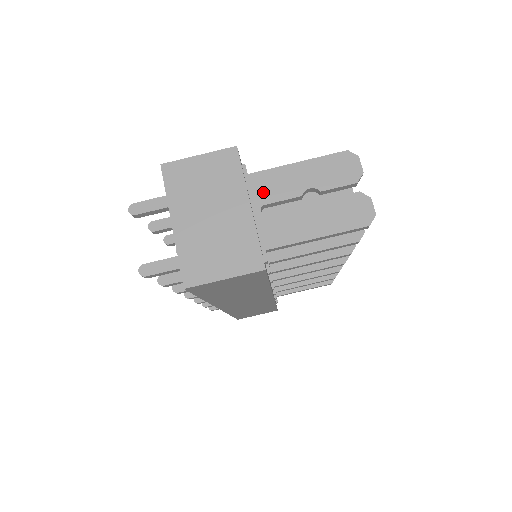
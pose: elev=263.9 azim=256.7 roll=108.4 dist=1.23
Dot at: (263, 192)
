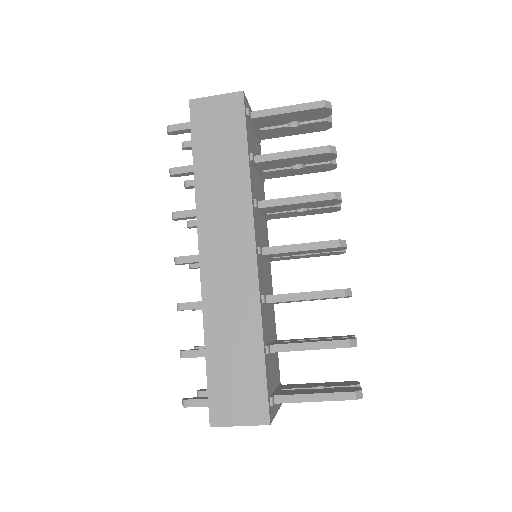
Dot at: occluded
